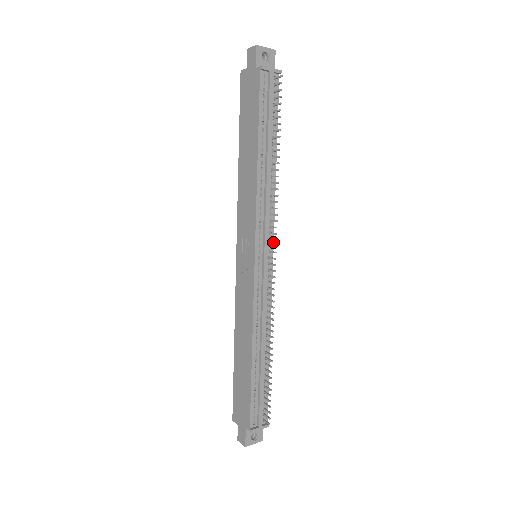
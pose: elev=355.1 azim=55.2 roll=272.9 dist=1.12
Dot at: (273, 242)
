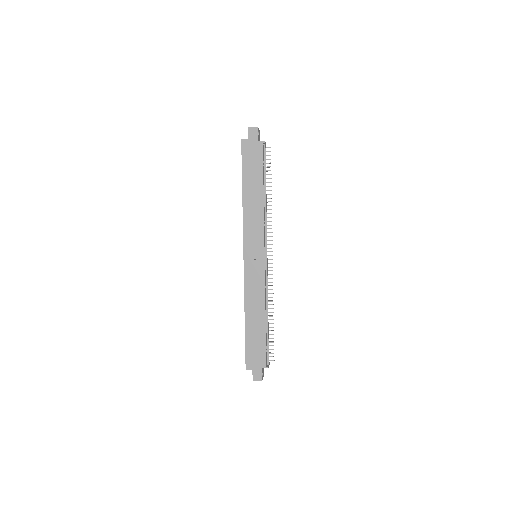
Dot at: occluded
